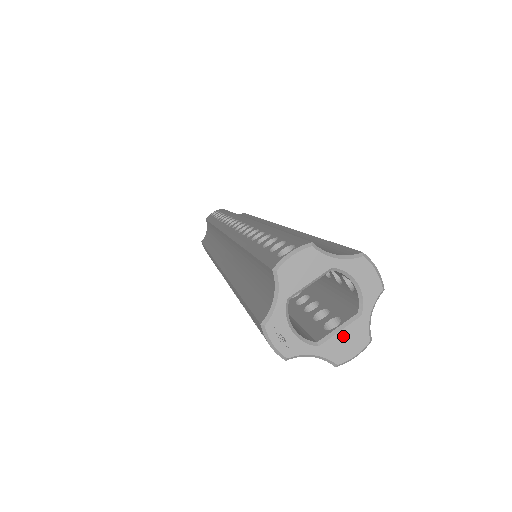
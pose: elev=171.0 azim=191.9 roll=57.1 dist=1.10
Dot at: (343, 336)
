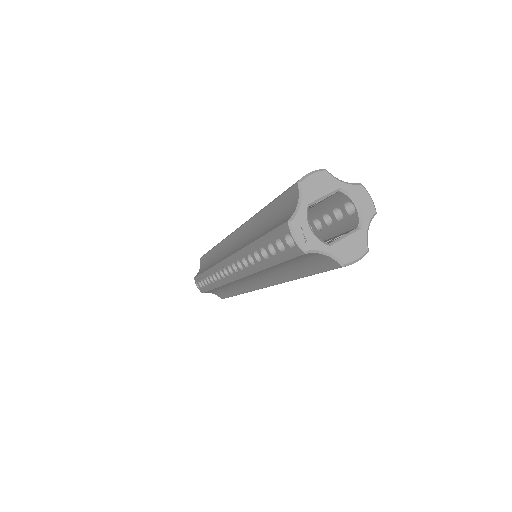
Dot at: (348, 241)
